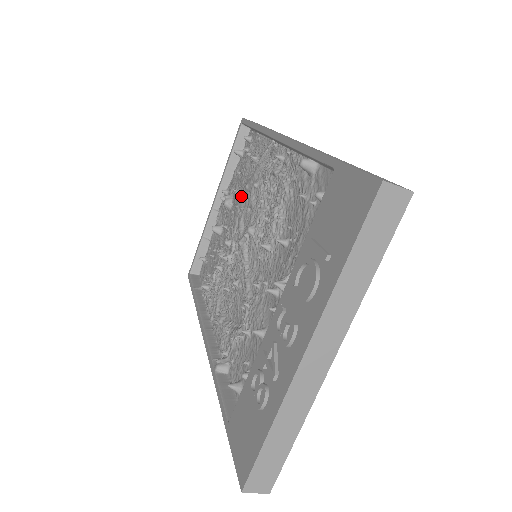
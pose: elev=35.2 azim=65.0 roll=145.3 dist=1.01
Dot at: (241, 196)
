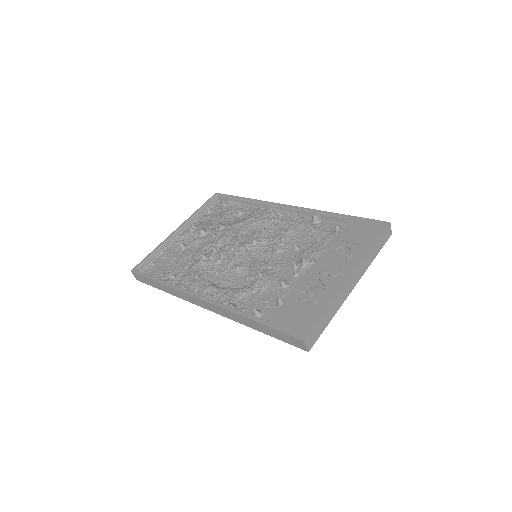
Dot at: (232, 227)
